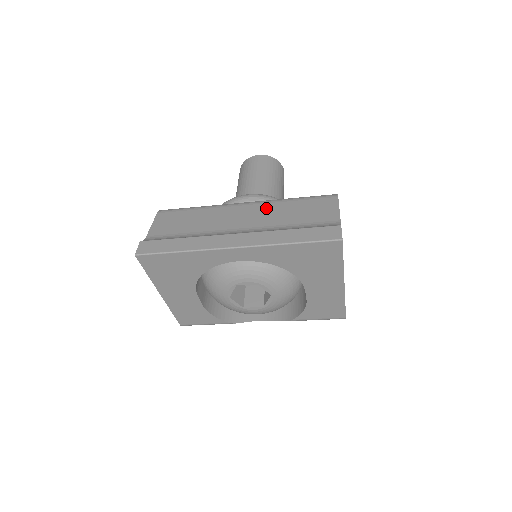
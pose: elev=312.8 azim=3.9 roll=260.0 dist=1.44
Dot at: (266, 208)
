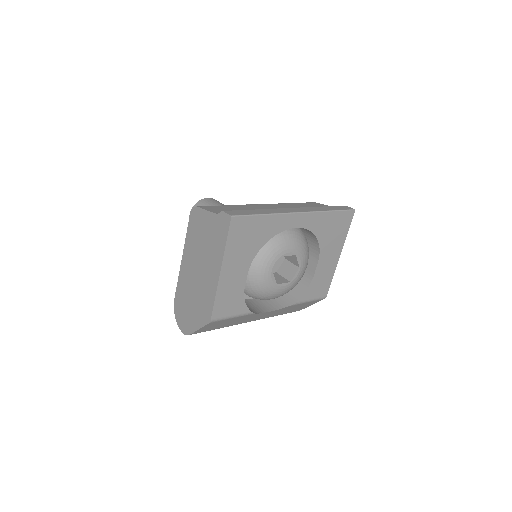
Dot at: (281, 205)
